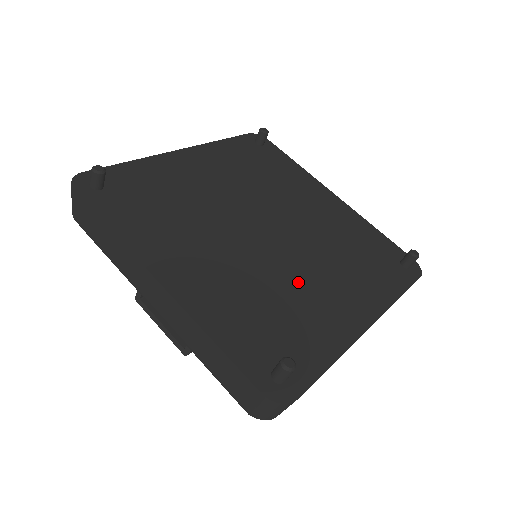
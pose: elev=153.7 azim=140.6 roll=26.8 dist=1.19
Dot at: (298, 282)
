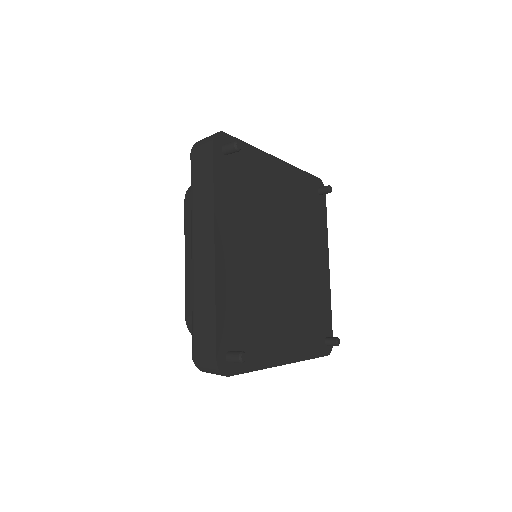
Dot at: (307, 280)
